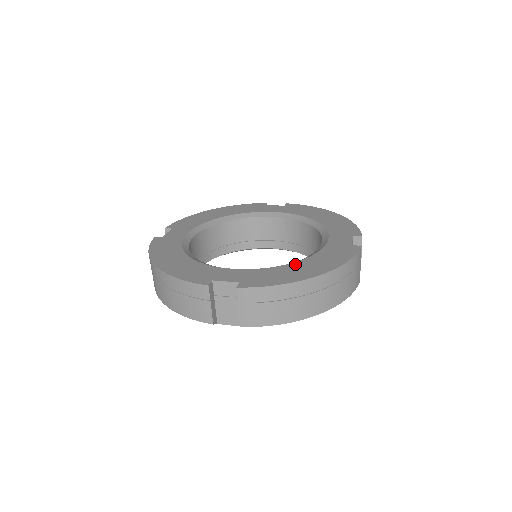
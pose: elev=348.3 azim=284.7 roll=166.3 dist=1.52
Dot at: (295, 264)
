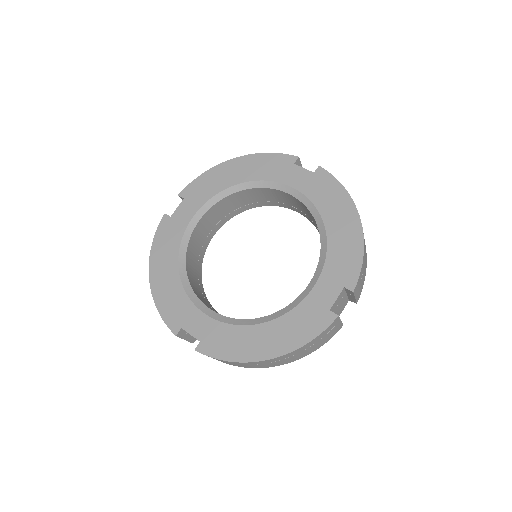
Dot at: (257, 328)
